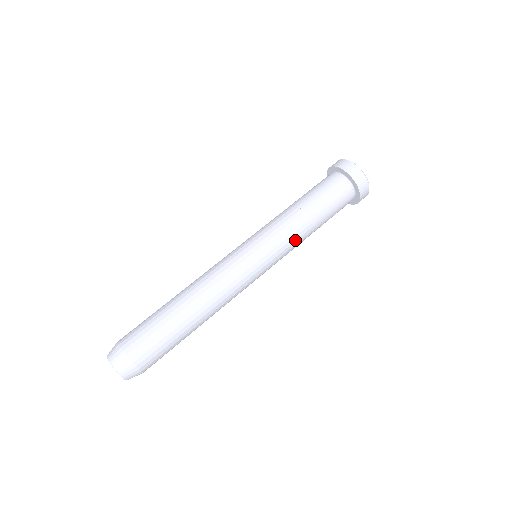
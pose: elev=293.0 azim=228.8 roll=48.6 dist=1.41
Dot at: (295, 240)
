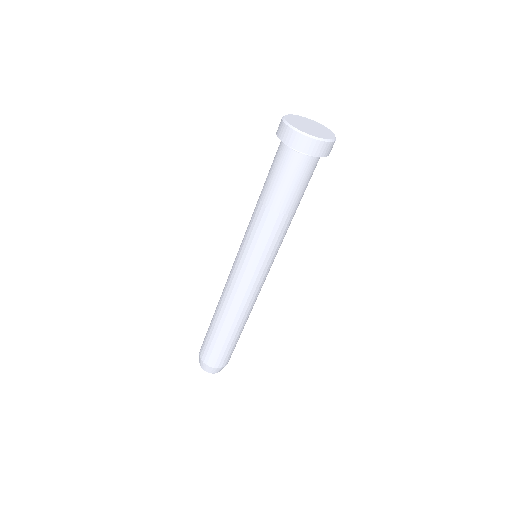
Dot at: occluded
